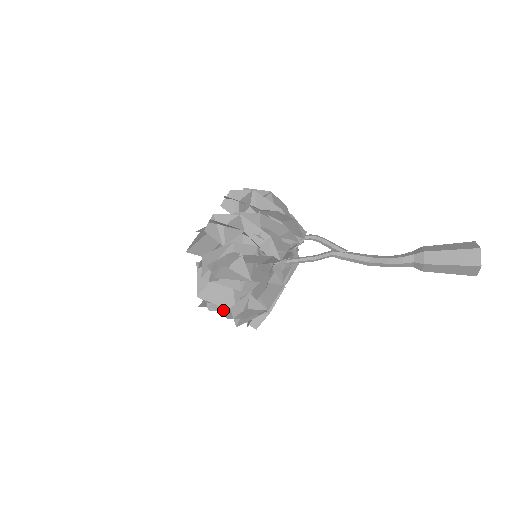
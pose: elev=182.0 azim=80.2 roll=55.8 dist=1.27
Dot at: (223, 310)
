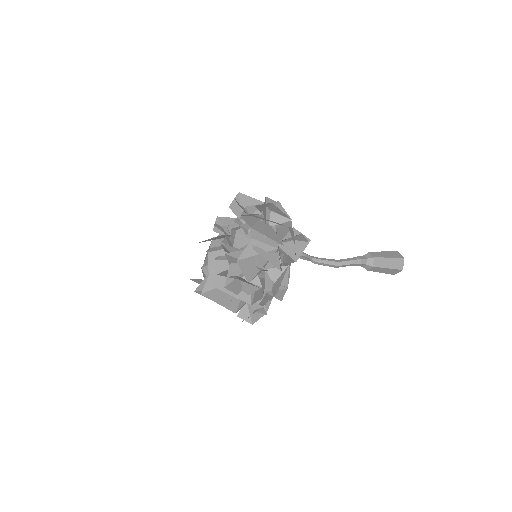
Dot at: (265, 257)
